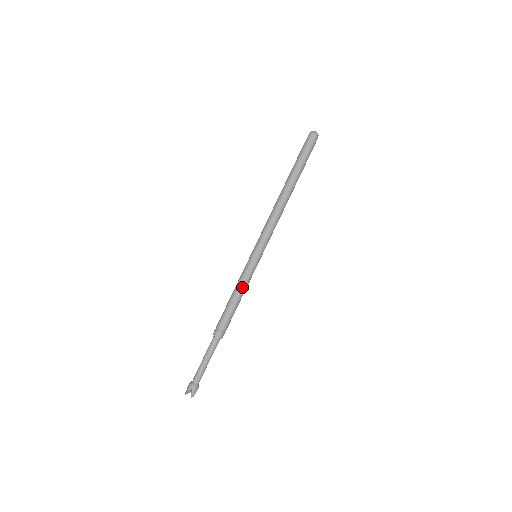
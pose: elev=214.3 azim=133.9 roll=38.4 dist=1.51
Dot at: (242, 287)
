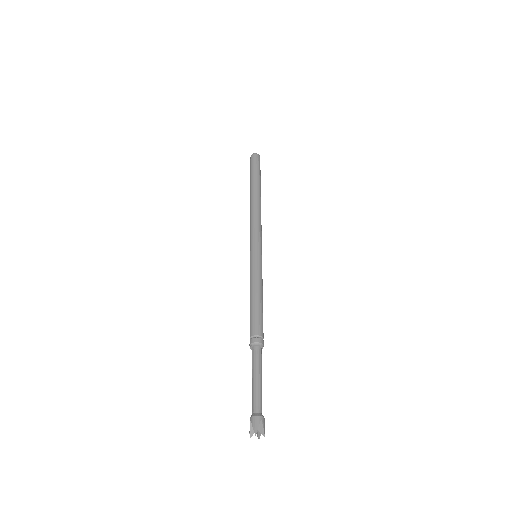
Dot at: (252, 285)
